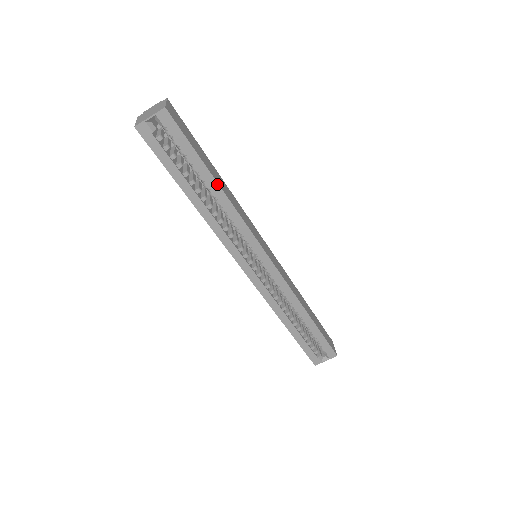
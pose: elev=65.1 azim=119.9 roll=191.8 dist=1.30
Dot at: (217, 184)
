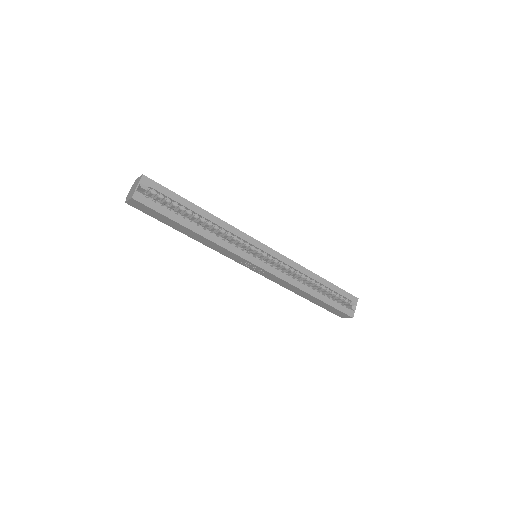
Dot at: (202, 209)
